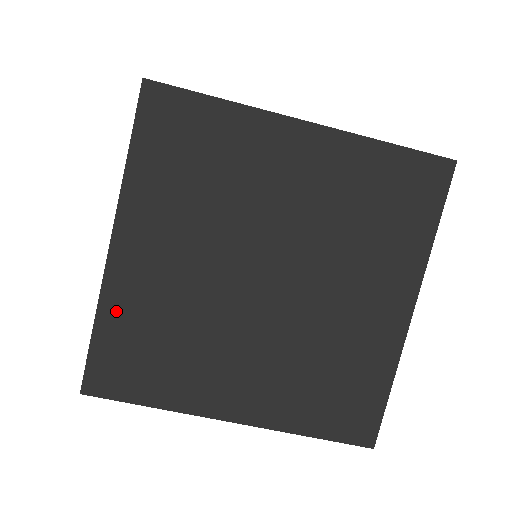
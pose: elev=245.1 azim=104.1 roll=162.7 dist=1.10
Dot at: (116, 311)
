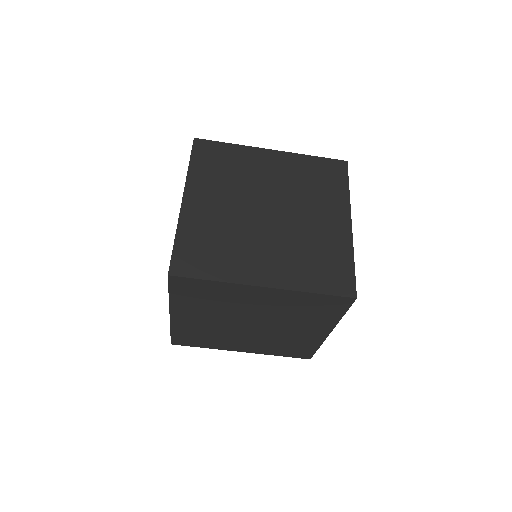
Dot at: (187, 230)
